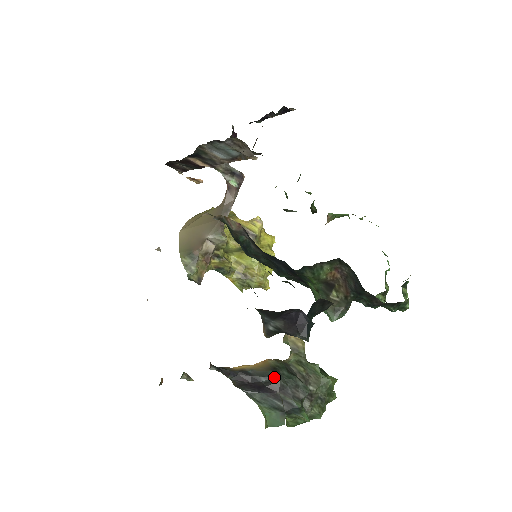
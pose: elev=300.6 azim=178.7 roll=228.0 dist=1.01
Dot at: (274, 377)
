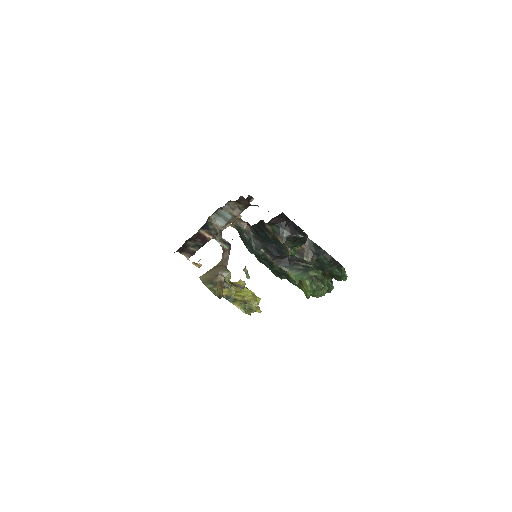
Dot at: (293, 255)
